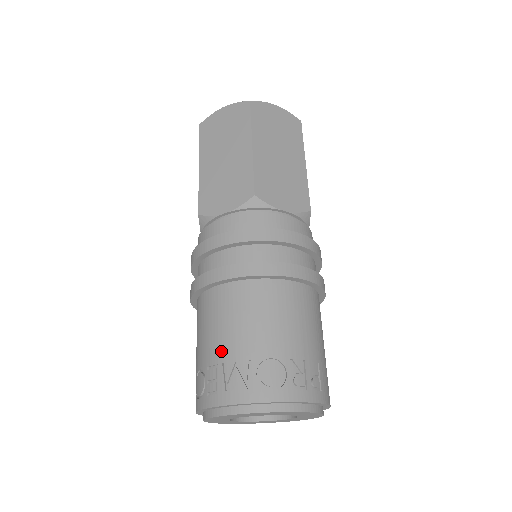
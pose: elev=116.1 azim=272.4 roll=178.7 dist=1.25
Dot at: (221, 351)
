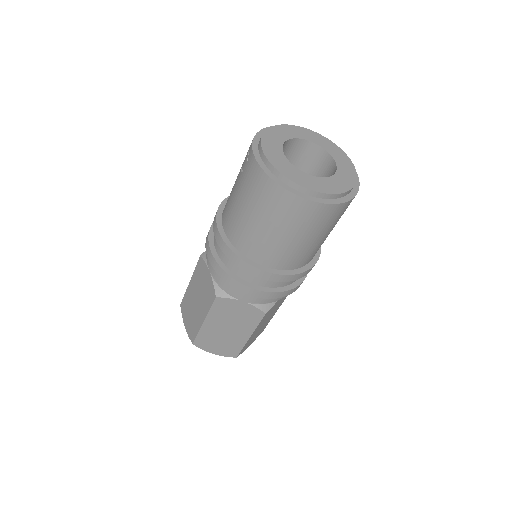
Dot at: occluded
